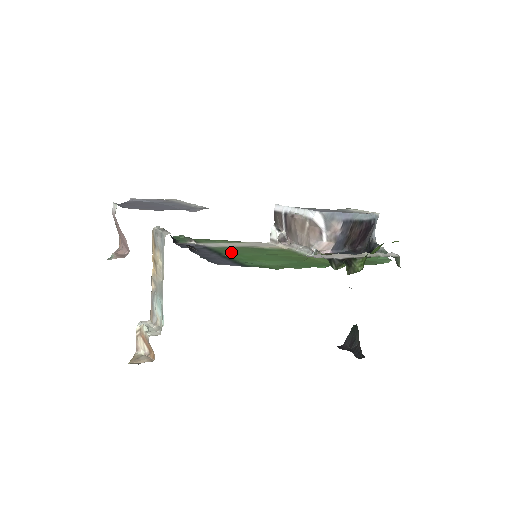
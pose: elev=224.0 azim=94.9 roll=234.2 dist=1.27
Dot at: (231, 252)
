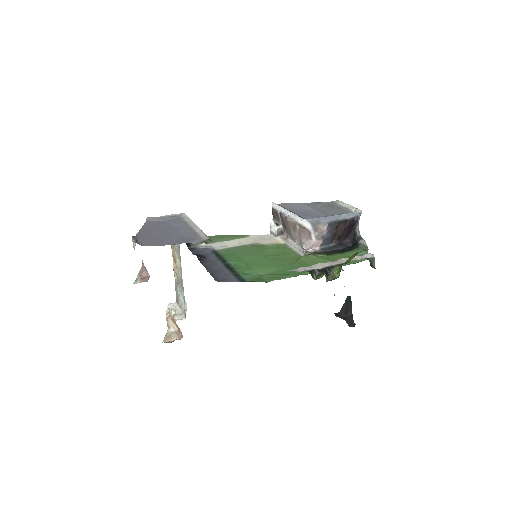
Dot at: (234, 257)
